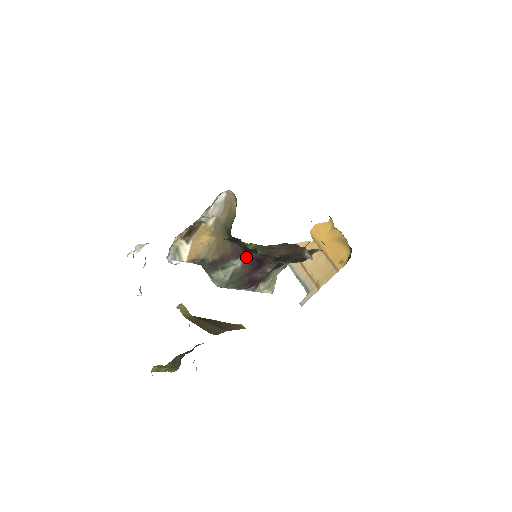
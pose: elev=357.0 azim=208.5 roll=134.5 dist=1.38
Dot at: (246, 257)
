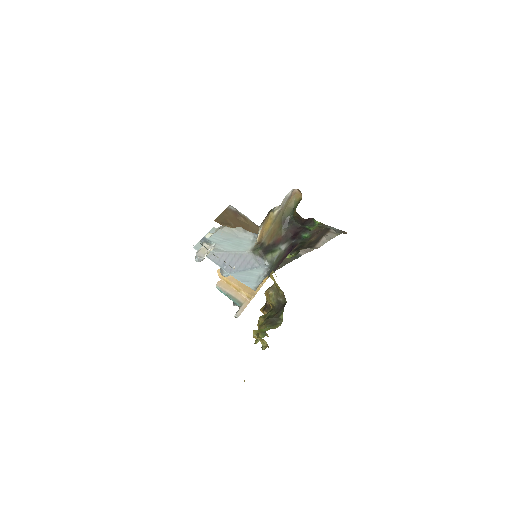
Dot at: (290, 242)
